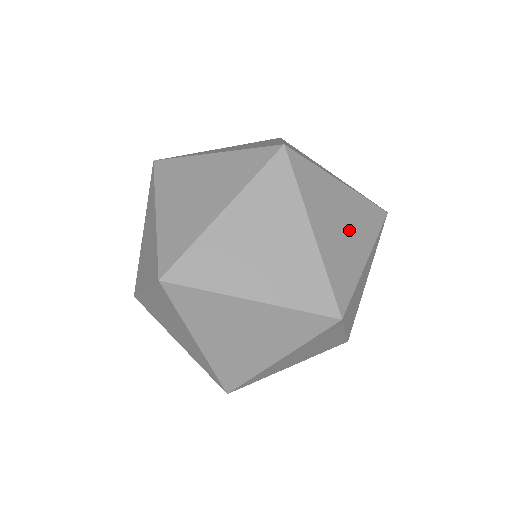
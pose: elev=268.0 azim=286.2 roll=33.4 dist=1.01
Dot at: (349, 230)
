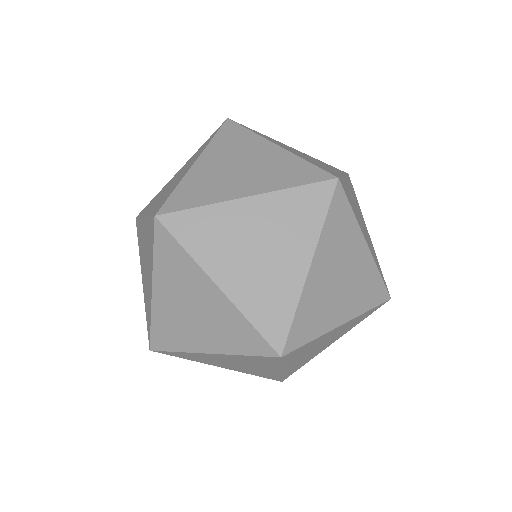
Dot at: (314, 160)
